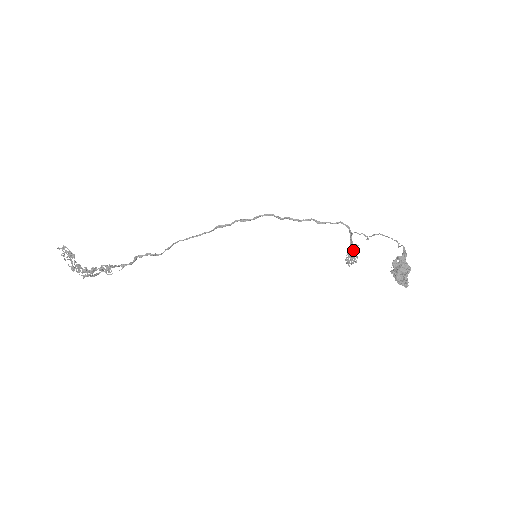
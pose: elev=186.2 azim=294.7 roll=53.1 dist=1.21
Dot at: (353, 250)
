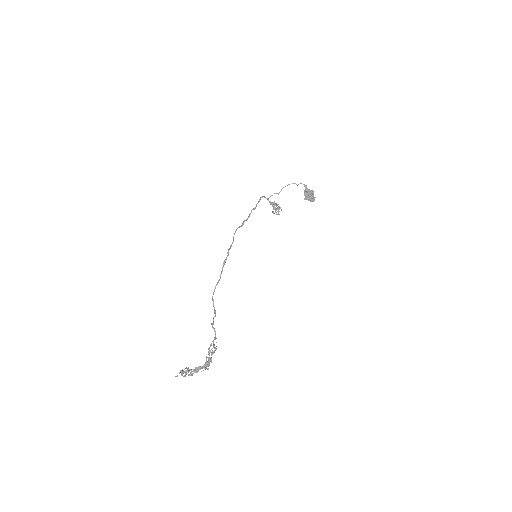
Dot at: (275, 205)
